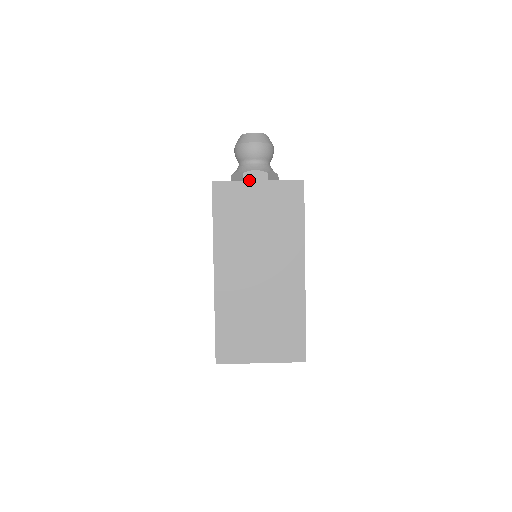
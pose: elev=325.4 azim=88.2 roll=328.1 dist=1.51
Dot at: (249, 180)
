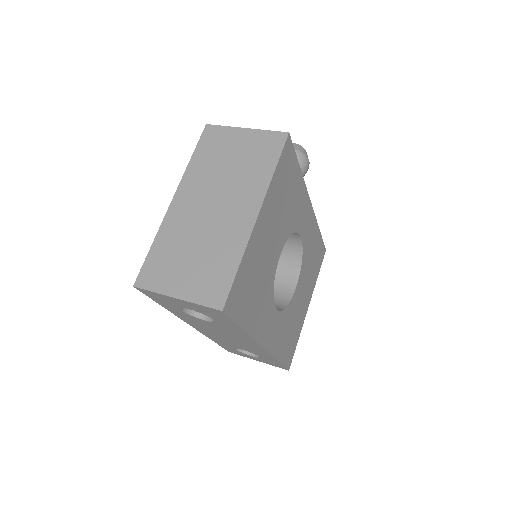
Dot at: occluded
